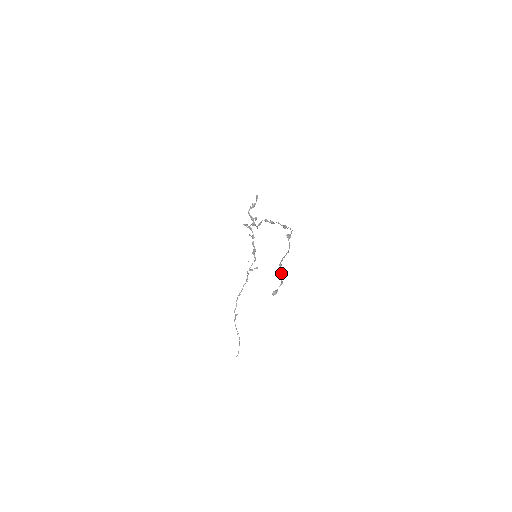
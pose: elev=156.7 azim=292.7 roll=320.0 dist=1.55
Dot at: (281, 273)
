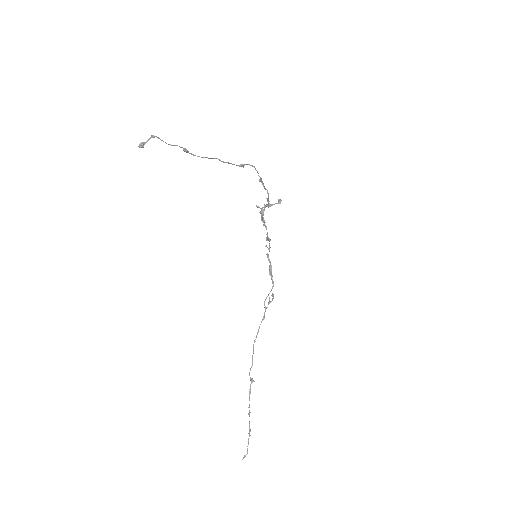
Dot at: occluded
